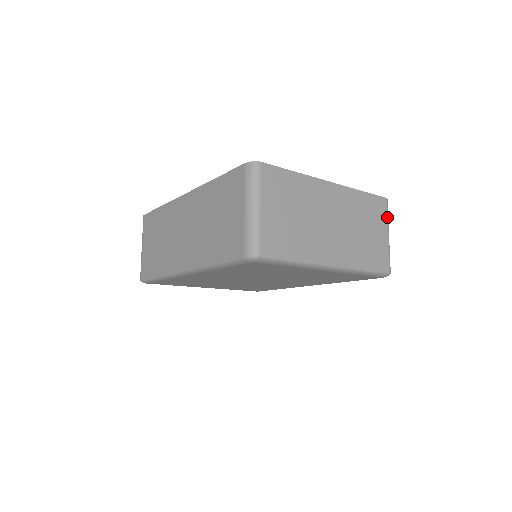
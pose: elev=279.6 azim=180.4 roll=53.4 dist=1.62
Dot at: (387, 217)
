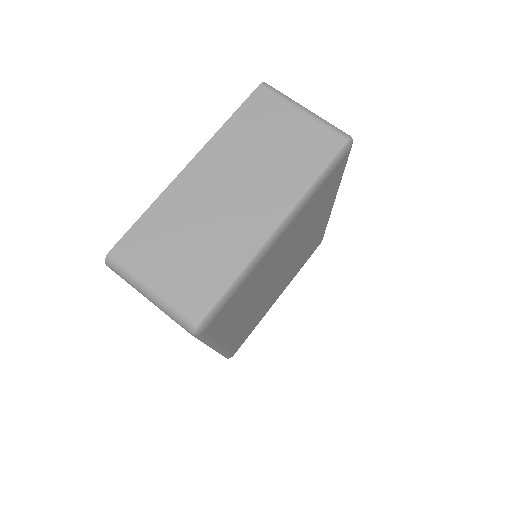
Dot at: (282, 98)
